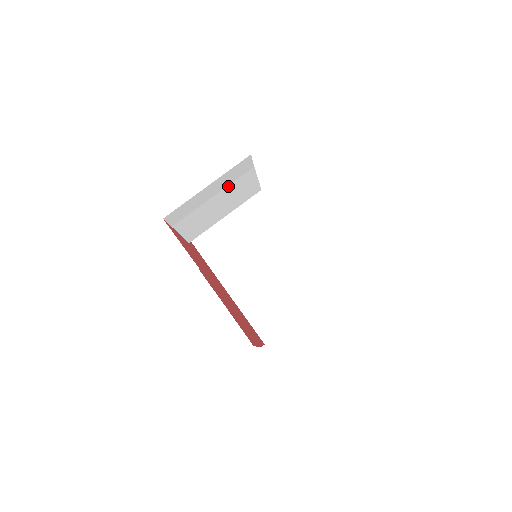
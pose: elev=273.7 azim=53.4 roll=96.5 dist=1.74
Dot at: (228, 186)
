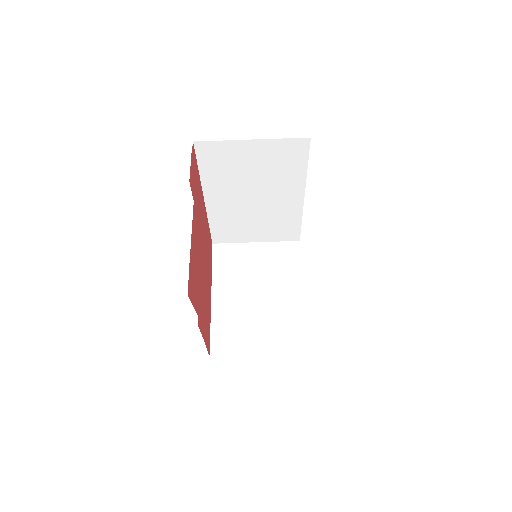
Dot at: occluded
